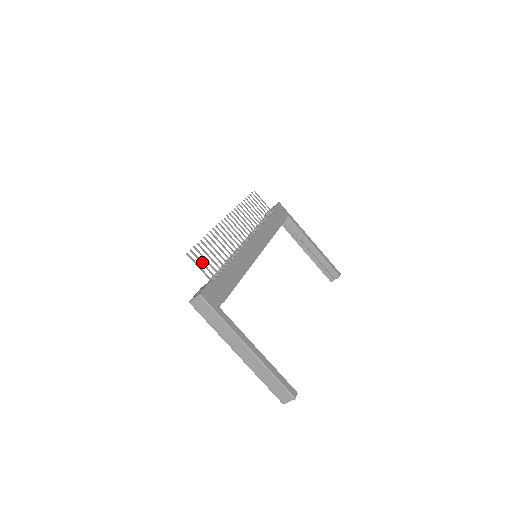
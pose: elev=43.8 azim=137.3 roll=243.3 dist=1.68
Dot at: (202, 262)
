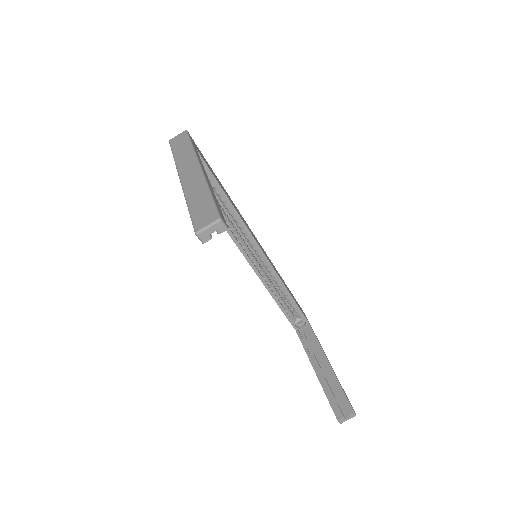
Dot at: occluded
